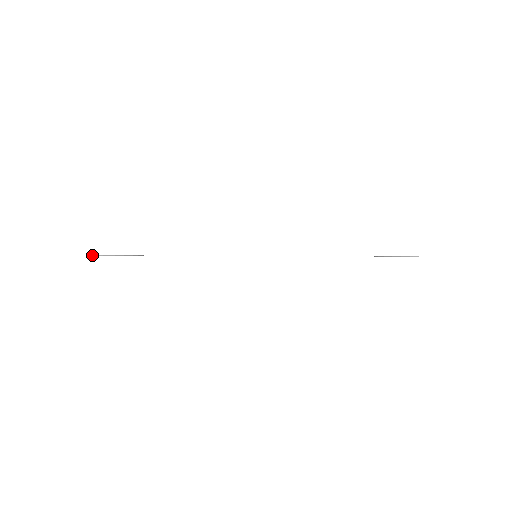
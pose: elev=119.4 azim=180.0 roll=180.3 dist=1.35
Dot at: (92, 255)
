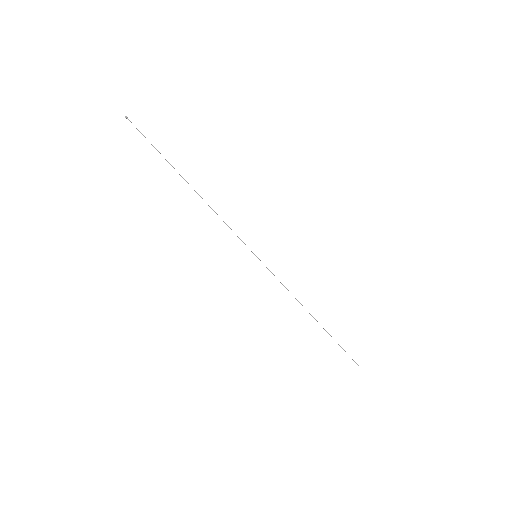
Dot at: (127, 117)
